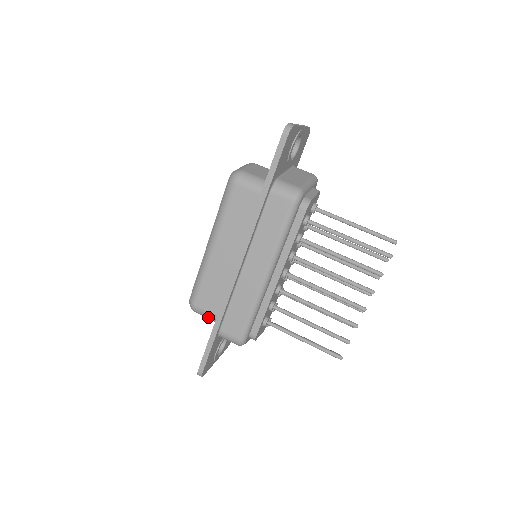
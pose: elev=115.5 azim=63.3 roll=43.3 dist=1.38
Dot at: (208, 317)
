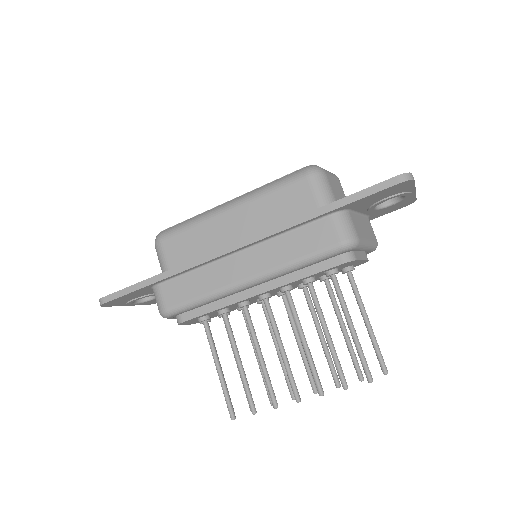
Dot at: (161, 262)
